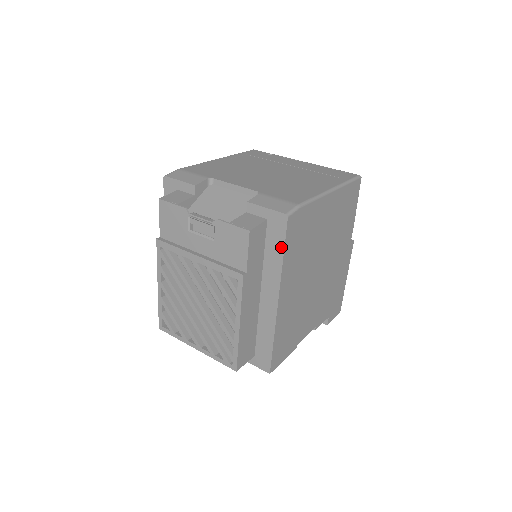
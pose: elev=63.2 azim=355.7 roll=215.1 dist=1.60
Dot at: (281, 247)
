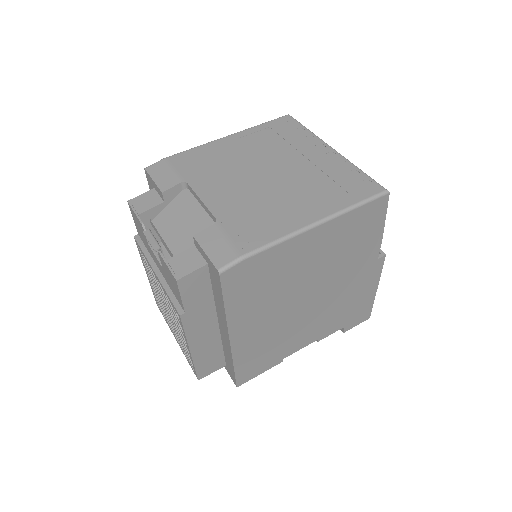
Dot at: (221, 297)
